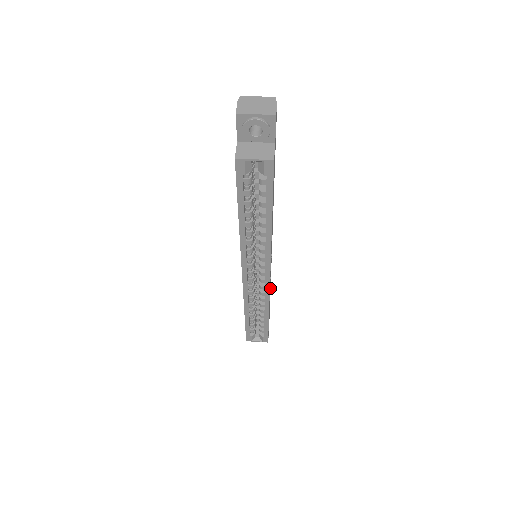
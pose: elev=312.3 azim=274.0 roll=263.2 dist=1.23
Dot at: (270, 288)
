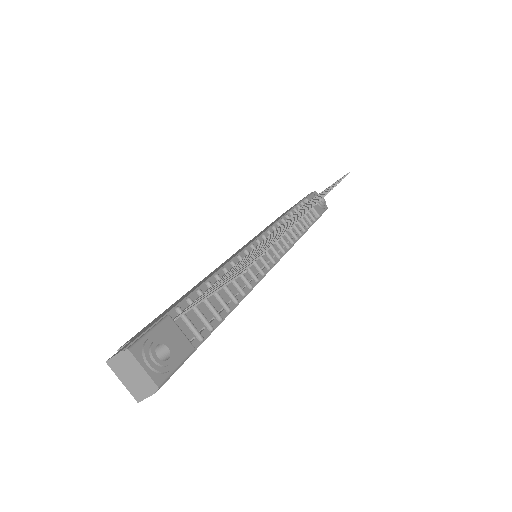
Dot at: occluded
